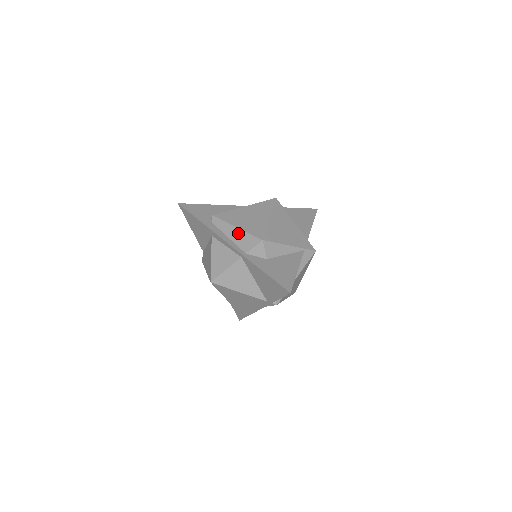
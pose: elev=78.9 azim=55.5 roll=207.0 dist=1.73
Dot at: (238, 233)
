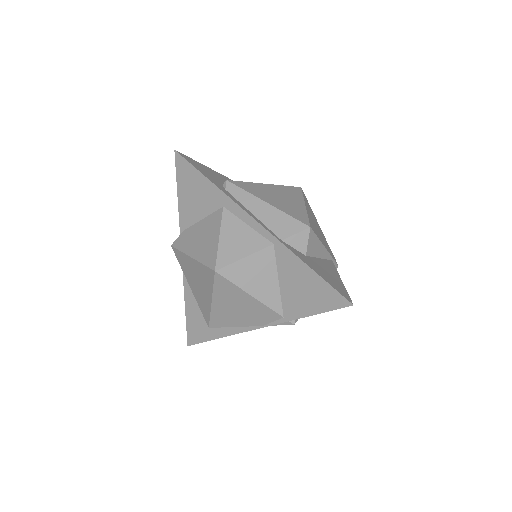
Dot at: (270, 211)
